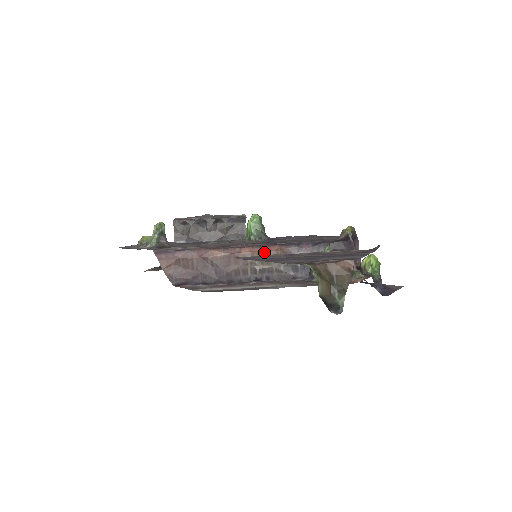
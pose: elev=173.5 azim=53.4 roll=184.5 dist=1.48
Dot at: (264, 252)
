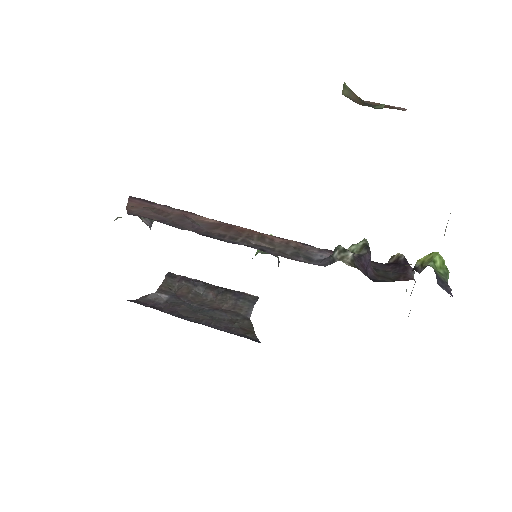
Dot at: (270, 236)
